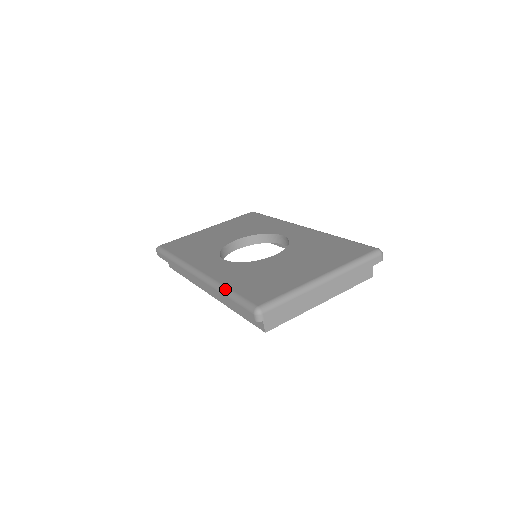
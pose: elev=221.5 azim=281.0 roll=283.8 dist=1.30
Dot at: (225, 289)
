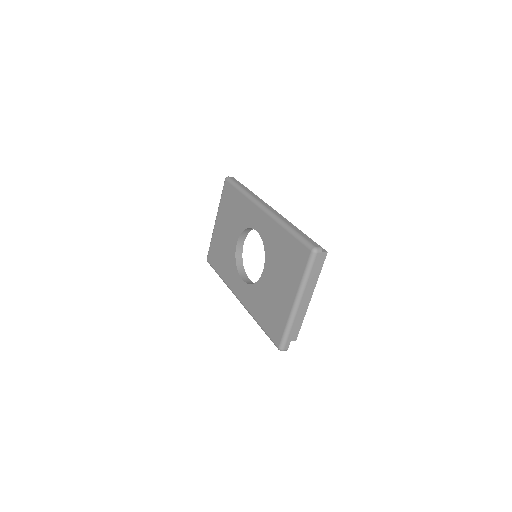
Dot at: occluded
